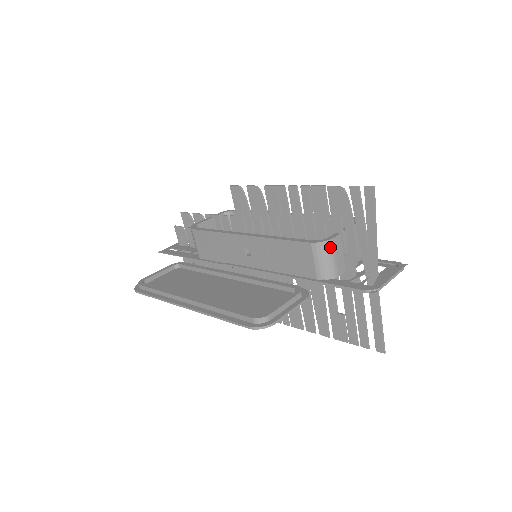
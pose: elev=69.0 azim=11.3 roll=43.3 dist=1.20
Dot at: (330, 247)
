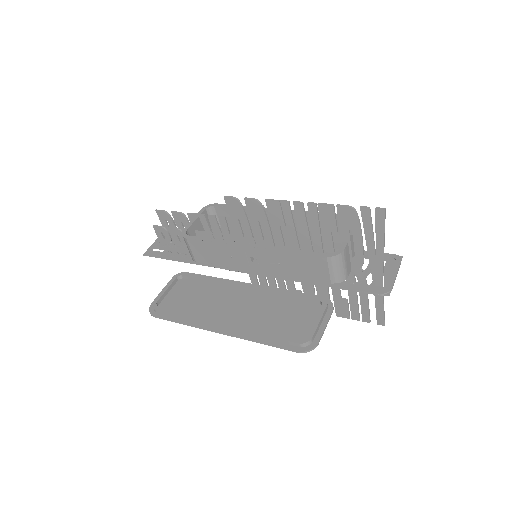
Dot at: (343, 257)
